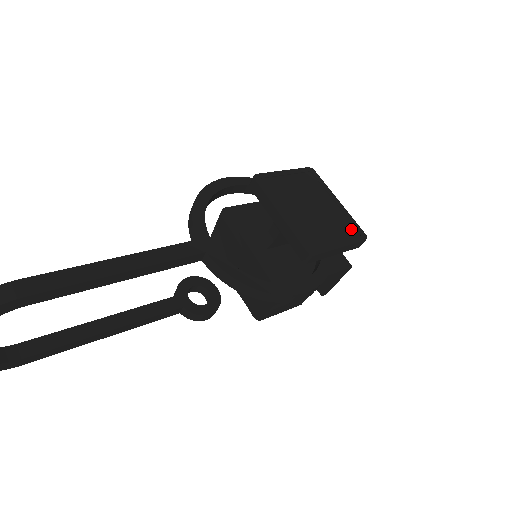
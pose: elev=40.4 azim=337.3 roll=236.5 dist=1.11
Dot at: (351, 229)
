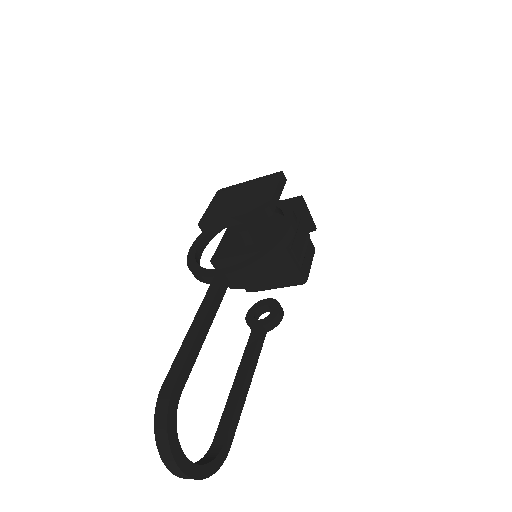
Dot at: (270, 179)
